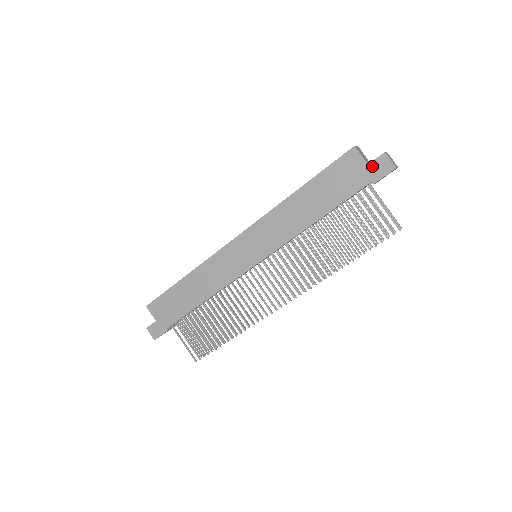
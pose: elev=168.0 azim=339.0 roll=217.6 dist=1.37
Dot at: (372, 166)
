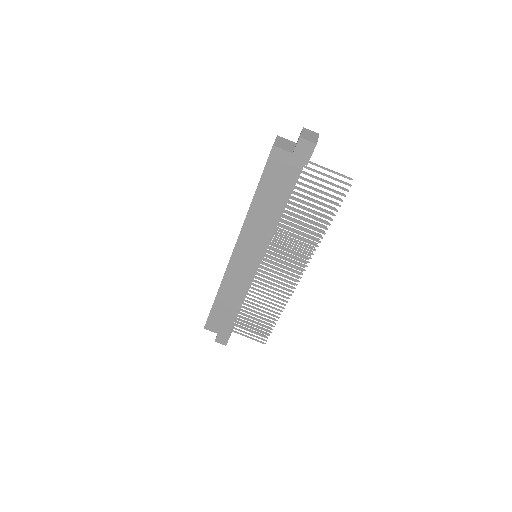
Dot at: (297, 153)
